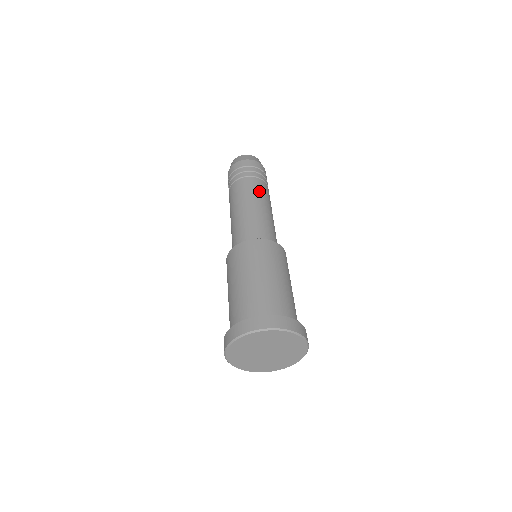
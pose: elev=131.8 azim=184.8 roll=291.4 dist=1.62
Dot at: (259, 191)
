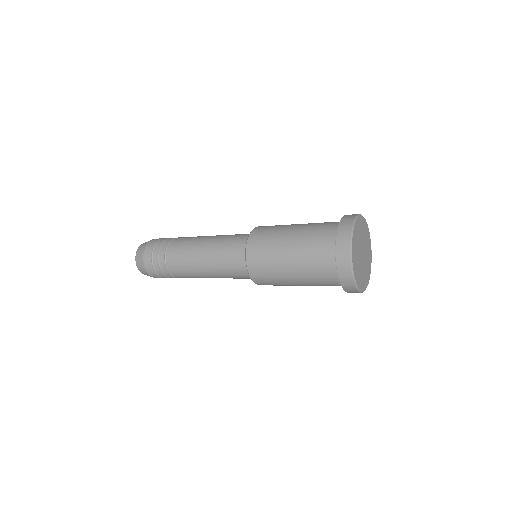
Dot at: occluded
